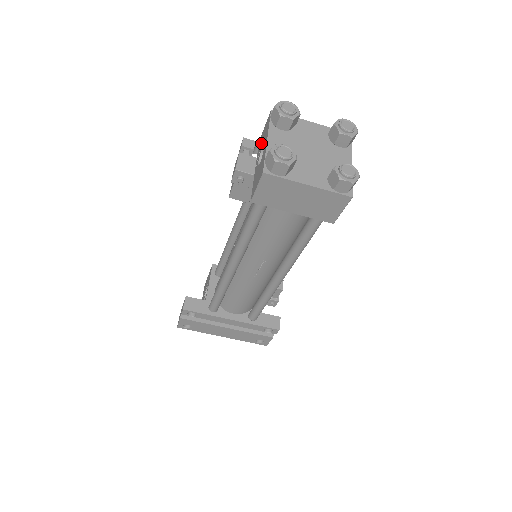
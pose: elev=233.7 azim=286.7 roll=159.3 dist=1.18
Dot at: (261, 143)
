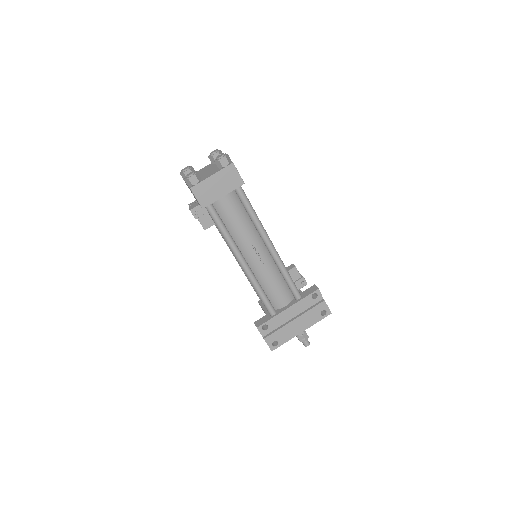
Dot at: occluded
